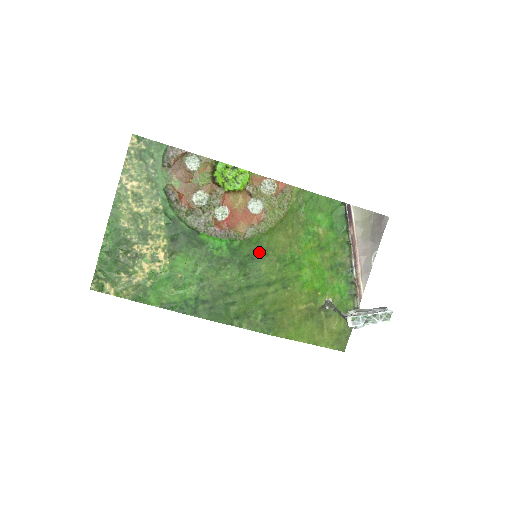
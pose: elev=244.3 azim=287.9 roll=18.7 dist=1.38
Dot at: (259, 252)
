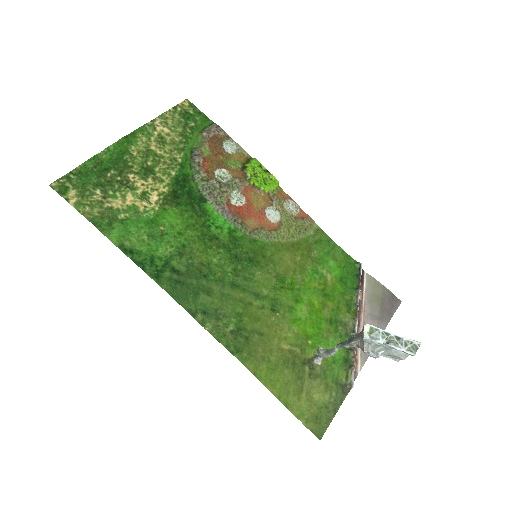
Dot at: (259, 257)
